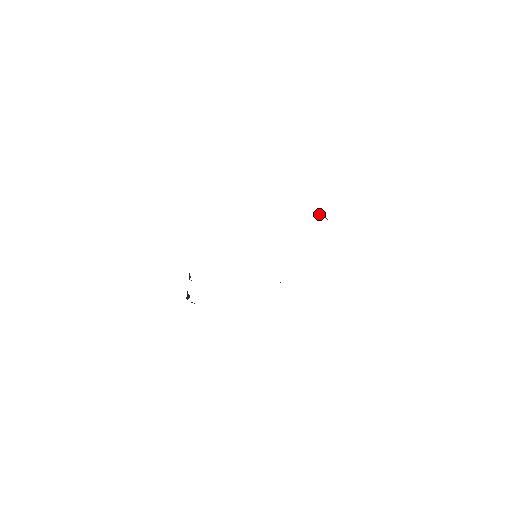
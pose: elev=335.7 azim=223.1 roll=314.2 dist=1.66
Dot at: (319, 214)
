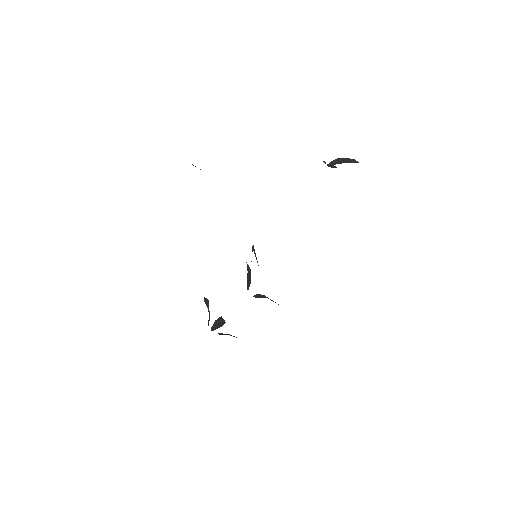
Dot at: occluded
